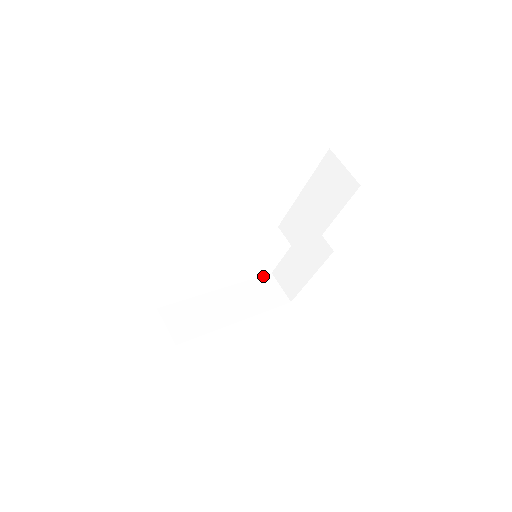
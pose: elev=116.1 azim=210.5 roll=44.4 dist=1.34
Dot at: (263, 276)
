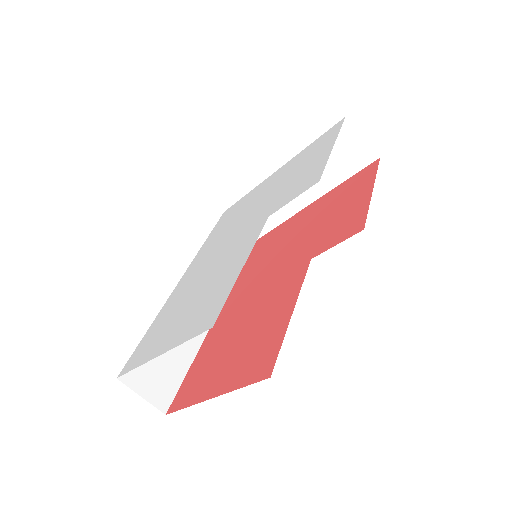
Dot at: (332, 128)
